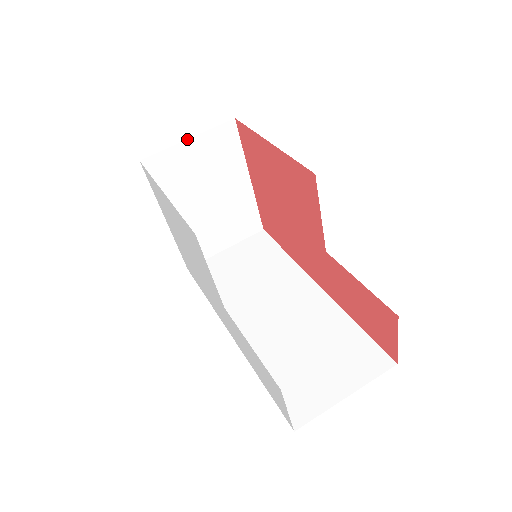
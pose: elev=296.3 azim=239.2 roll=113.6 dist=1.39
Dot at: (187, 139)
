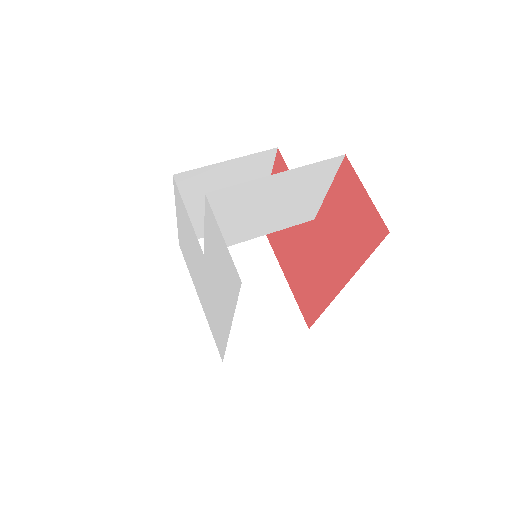
Dot at: occluded
